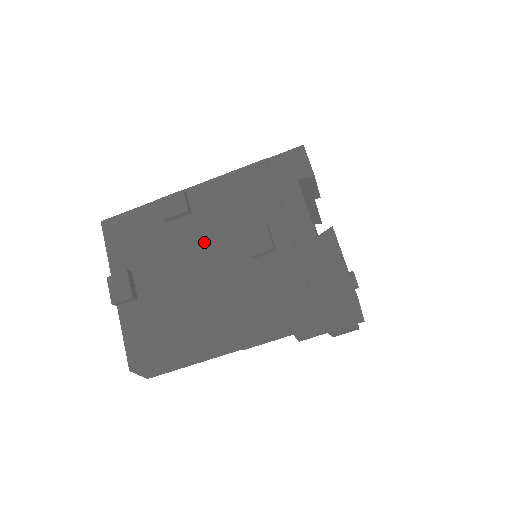
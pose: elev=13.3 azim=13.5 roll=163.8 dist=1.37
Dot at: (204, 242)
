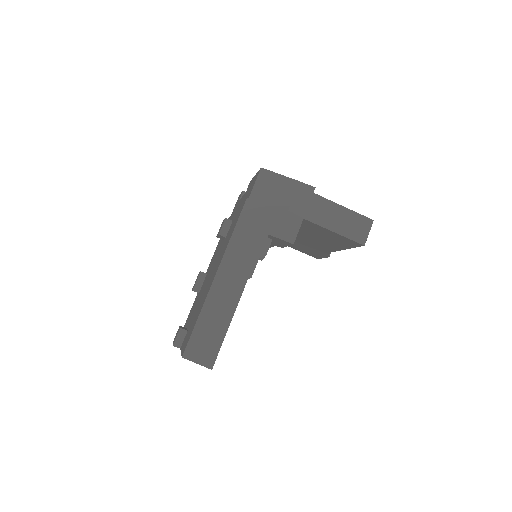
Dot at: (210, 270)
